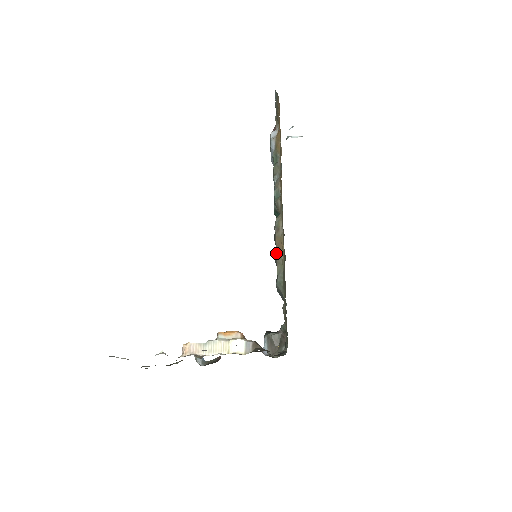
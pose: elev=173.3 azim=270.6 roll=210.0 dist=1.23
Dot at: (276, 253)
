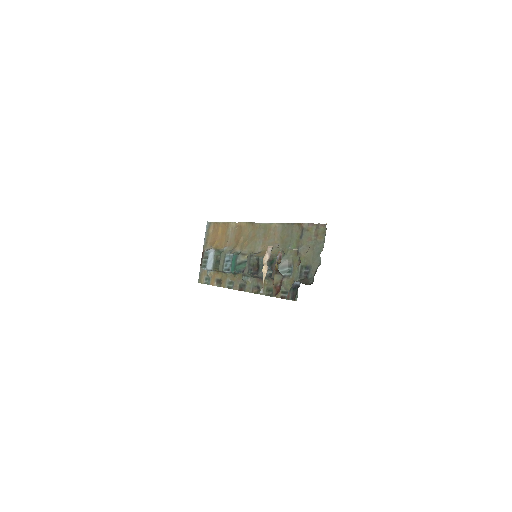
Dot at: occluded
